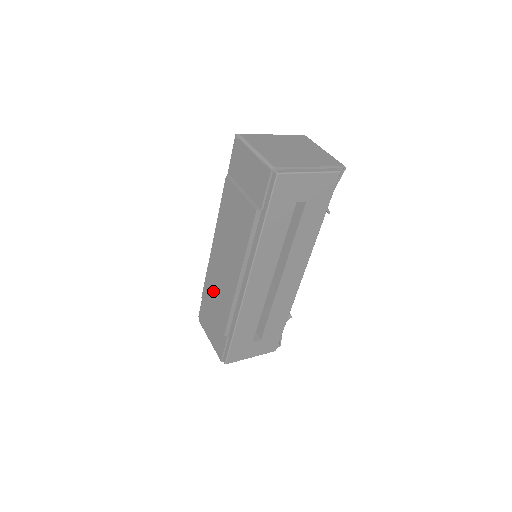
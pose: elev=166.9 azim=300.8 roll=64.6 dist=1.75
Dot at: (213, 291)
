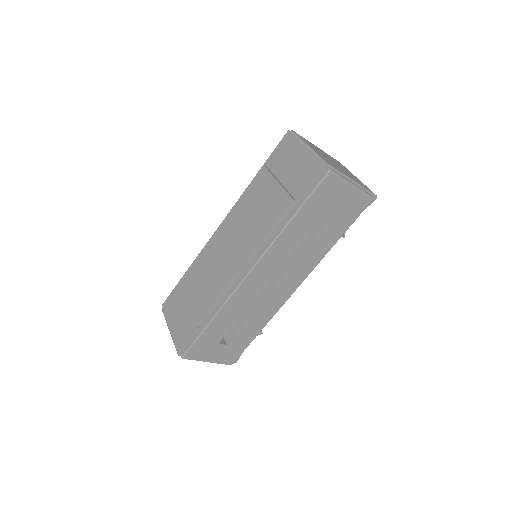
Dot at: (199, 277)
